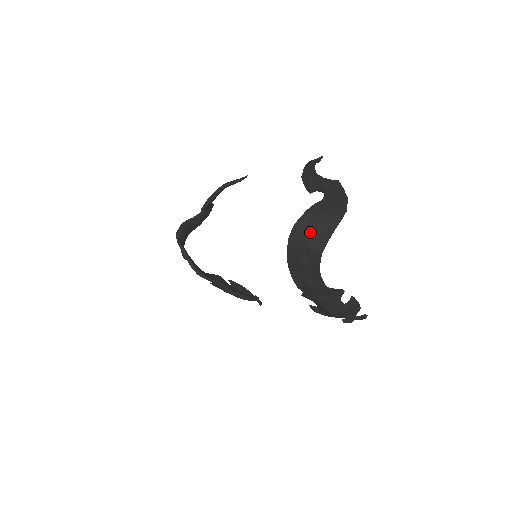
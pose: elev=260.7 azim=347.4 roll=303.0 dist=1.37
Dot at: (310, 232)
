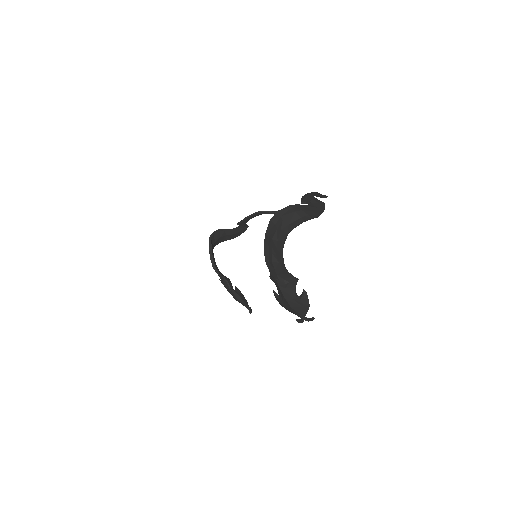
Dot at: (285, 219)
